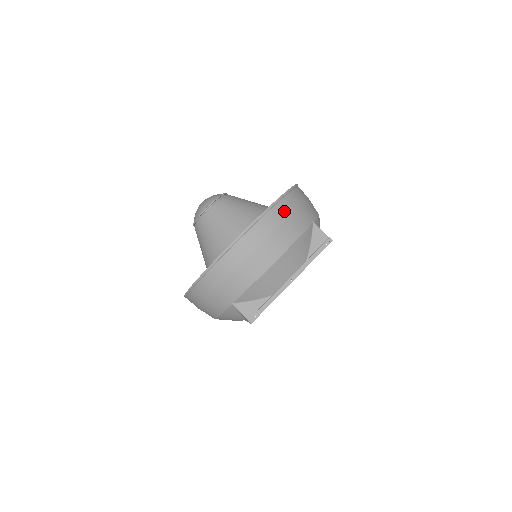
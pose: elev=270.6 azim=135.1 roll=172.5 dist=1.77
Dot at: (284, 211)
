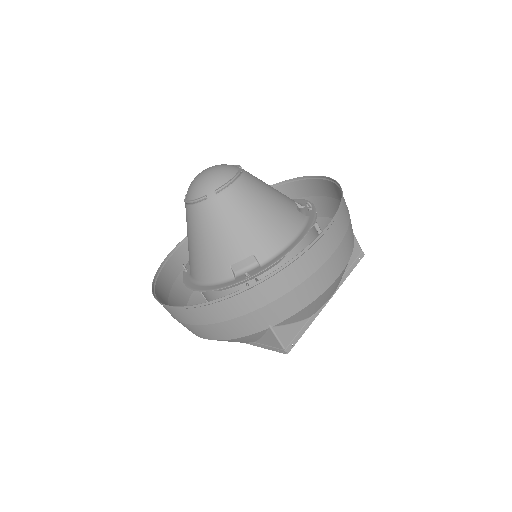
Dot at: (218, 314)
